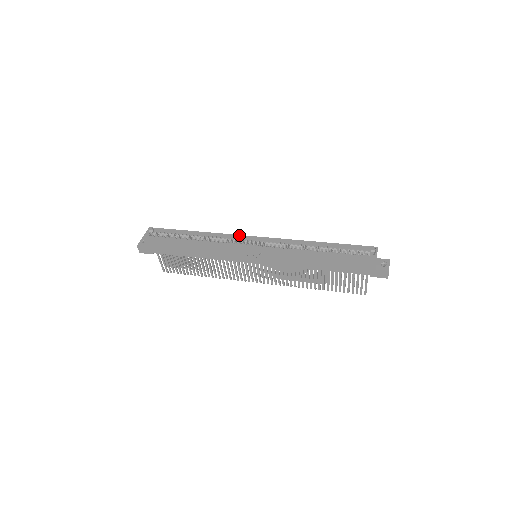
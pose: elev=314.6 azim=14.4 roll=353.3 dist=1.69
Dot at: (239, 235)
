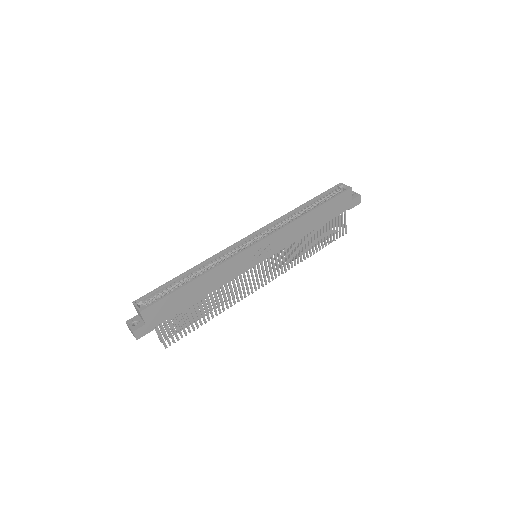
Dot at: (233, 245)
